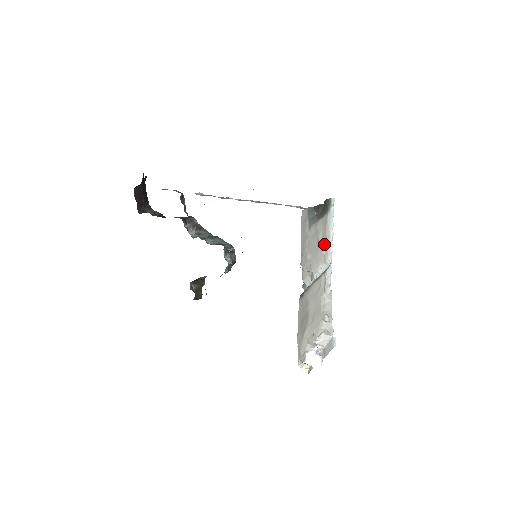
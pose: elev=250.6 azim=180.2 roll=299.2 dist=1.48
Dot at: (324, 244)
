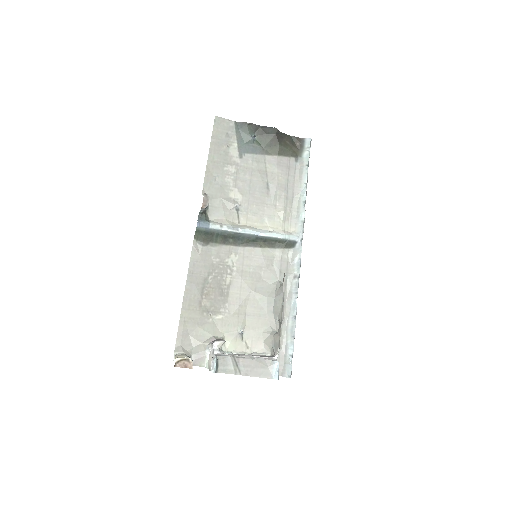
Dot at: (285, 201)
